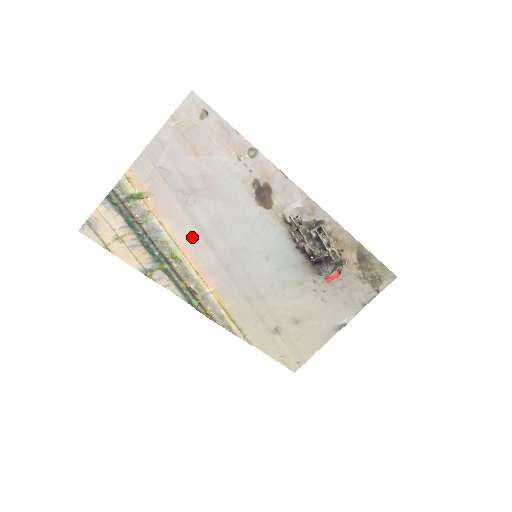
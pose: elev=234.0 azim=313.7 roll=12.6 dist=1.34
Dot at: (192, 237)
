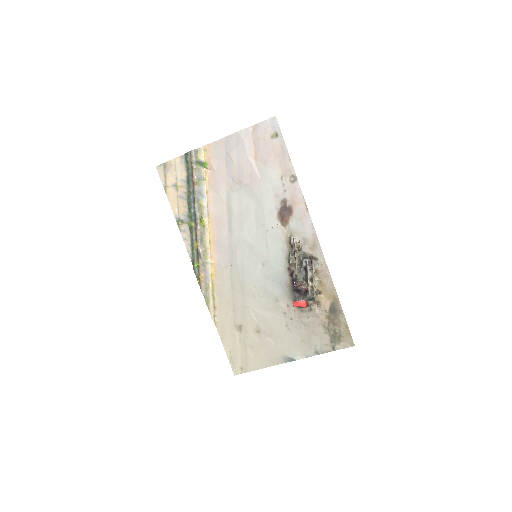
Dot at: (221, 214)
